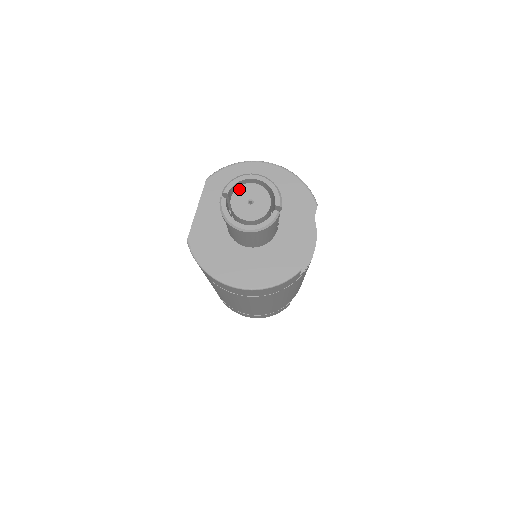
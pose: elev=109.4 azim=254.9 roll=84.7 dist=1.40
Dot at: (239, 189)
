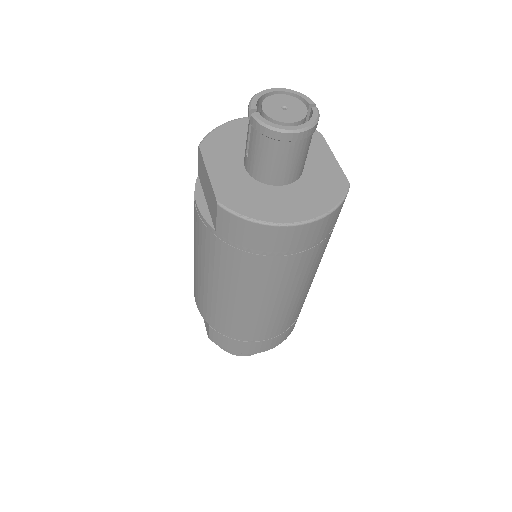
Dot at: (265, 102)
